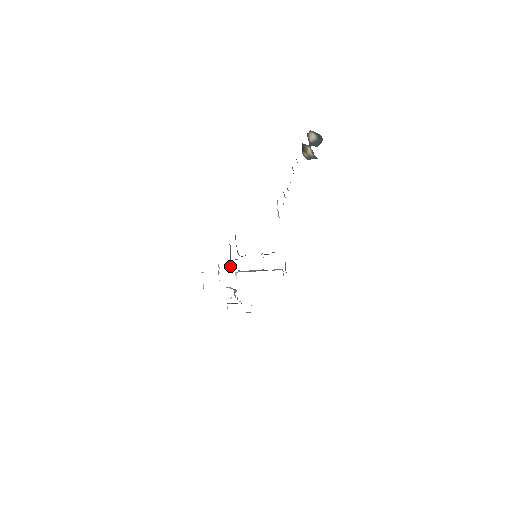
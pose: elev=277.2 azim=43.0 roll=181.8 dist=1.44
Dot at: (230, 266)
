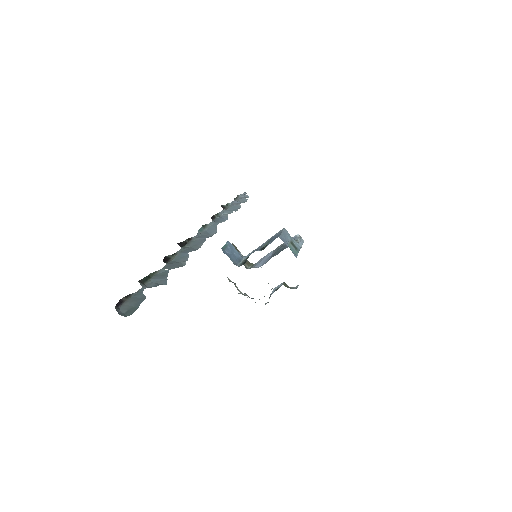
Dot at: (246, 267)
